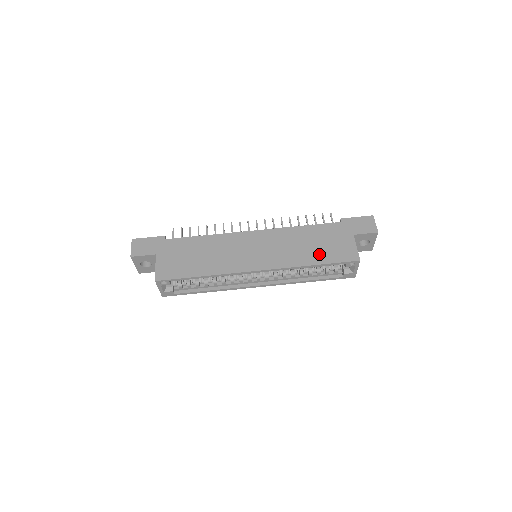
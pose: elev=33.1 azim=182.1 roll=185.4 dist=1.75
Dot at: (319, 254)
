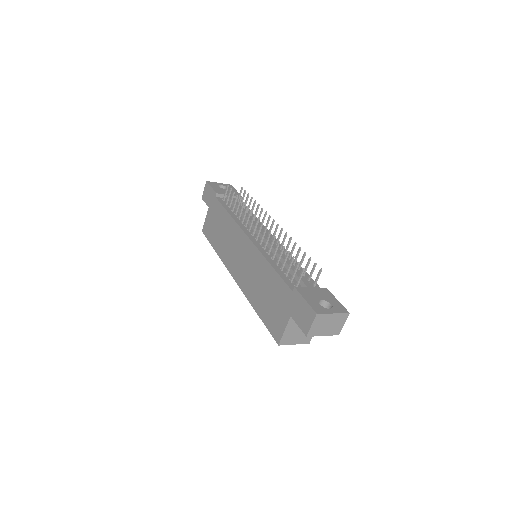
Dot at: (263, 306)
